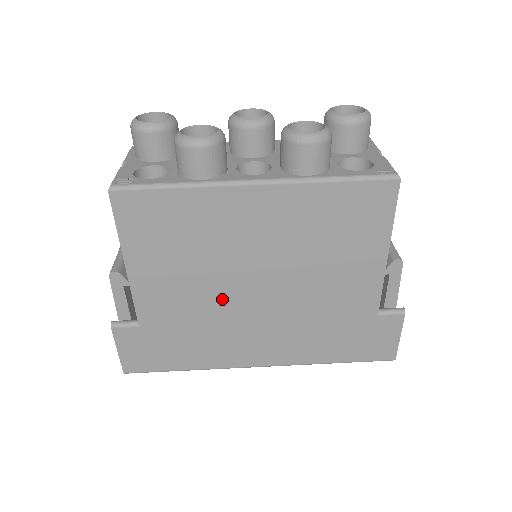
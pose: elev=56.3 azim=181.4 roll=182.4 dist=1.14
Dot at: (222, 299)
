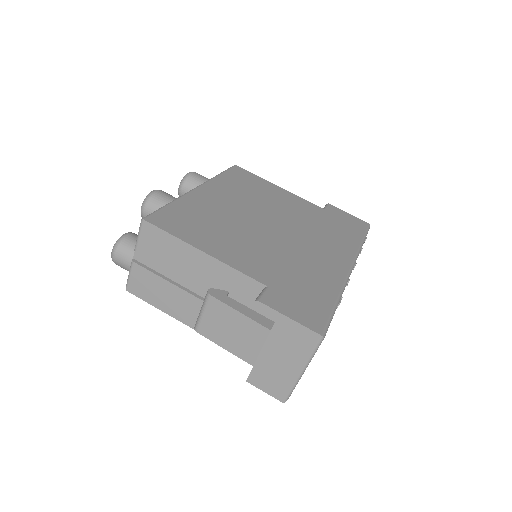
Dot at: (270, 241)
